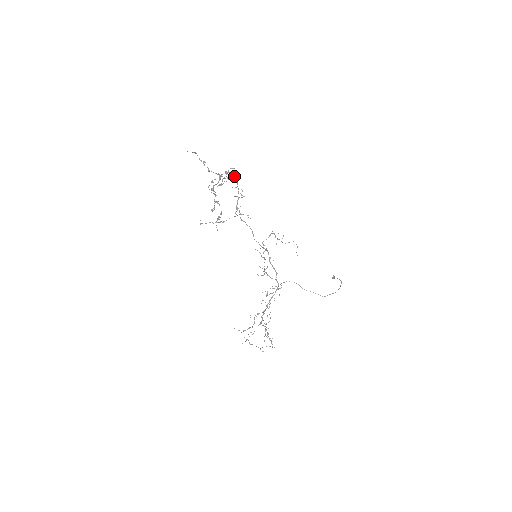
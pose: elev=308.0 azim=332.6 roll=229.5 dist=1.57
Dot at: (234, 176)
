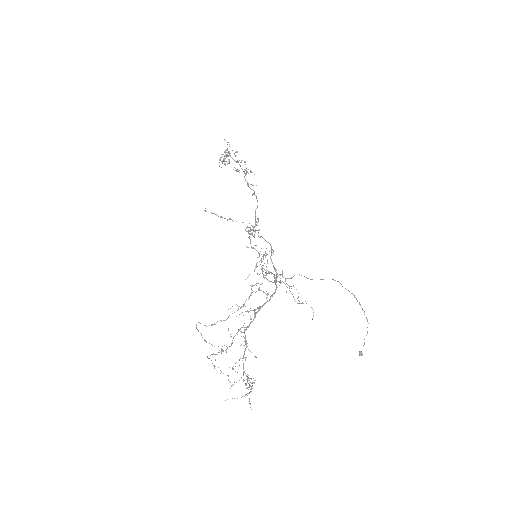
Dot at: occluded
